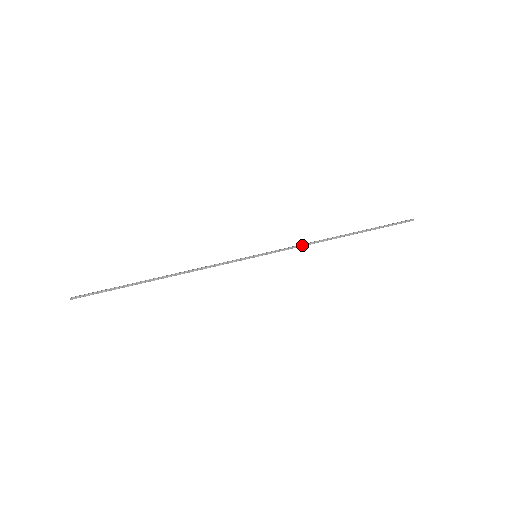
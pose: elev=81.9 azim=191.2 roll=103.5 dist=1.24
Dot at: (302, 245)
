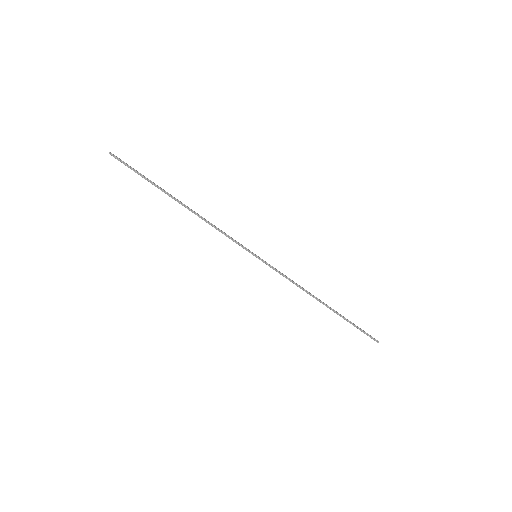
Dot at: (292, 281)
